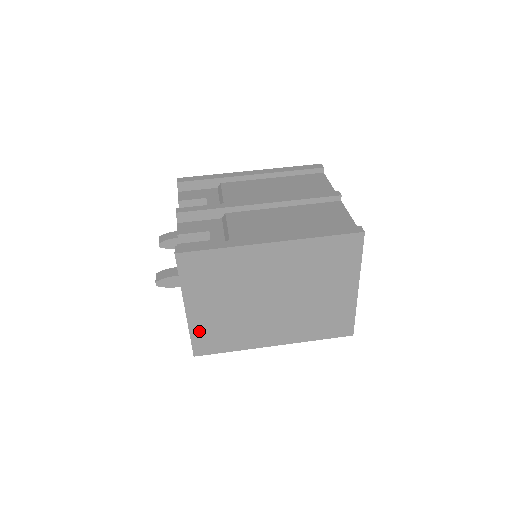
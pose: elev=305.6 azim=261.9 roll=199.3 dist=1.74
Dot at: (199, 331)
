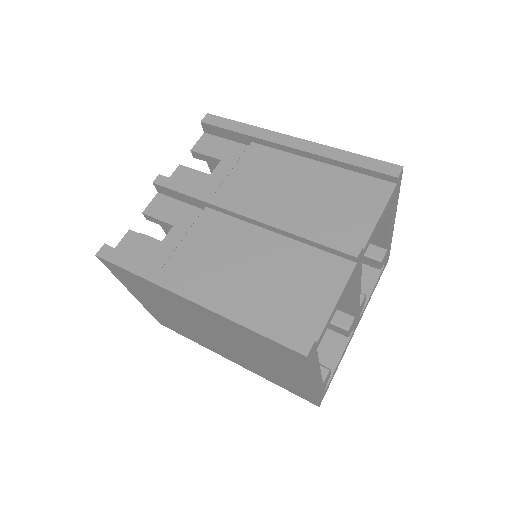
Dot at: (154, 313)
